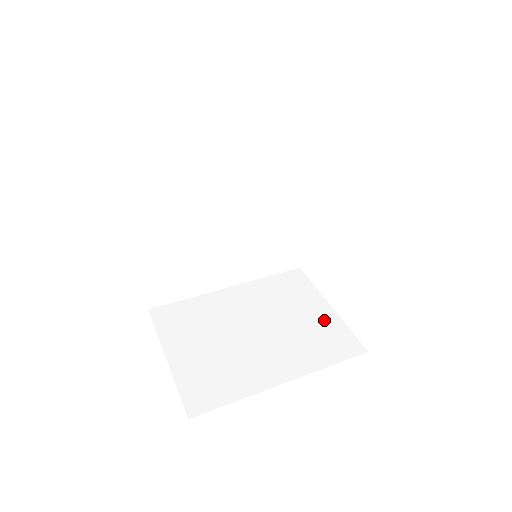
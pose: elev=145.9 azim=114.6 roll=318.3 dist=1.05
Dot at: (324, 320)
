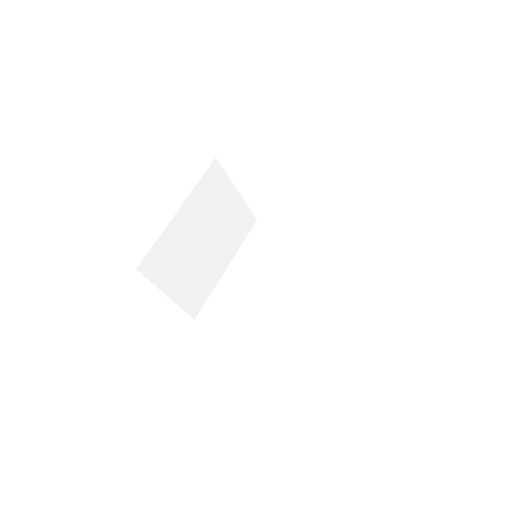
Dot at: (237, 208)
